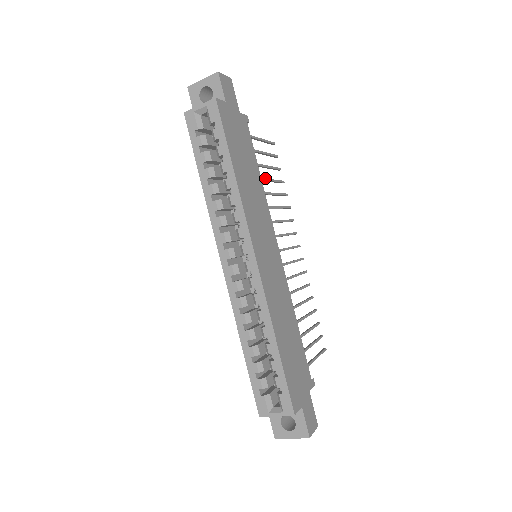
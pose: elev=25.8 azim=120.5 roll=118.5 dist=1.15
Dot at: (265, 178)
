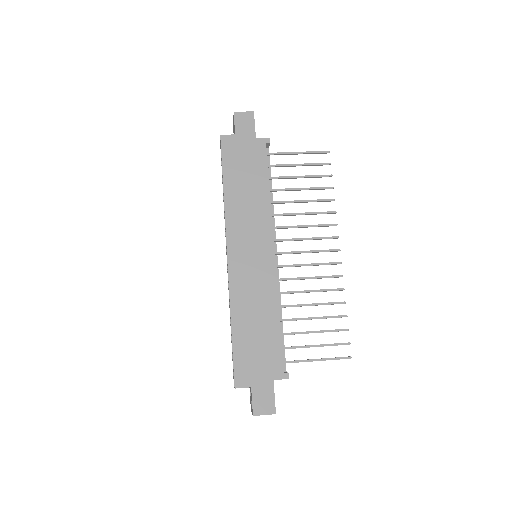
Dot at: (291, 188)
